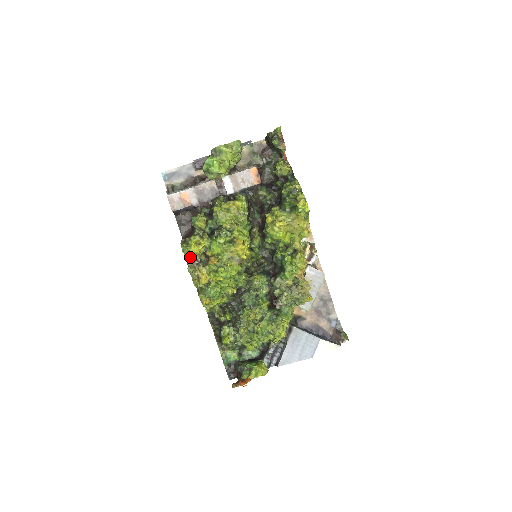
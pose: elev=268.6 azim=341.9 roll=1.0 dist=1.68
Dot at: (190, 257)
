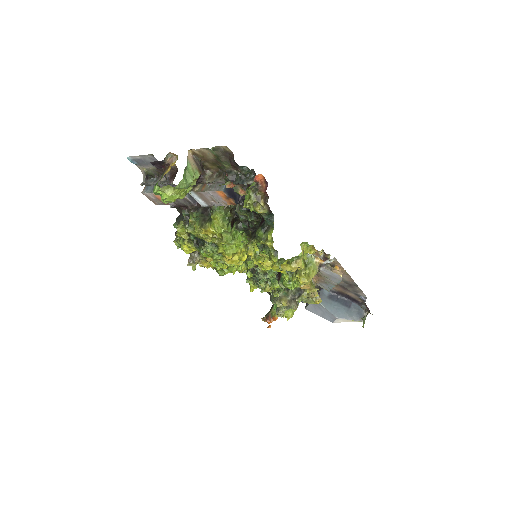
Dot at: occluded
